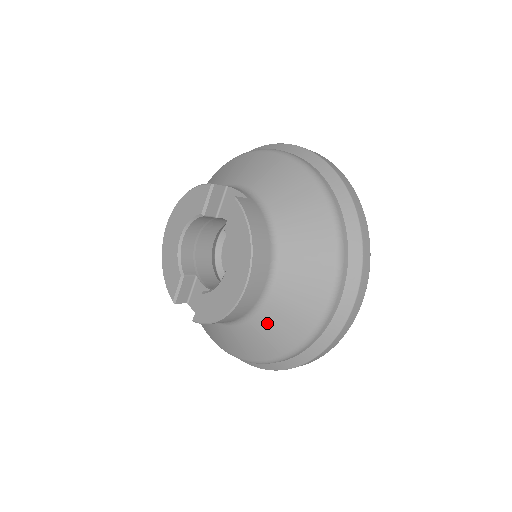
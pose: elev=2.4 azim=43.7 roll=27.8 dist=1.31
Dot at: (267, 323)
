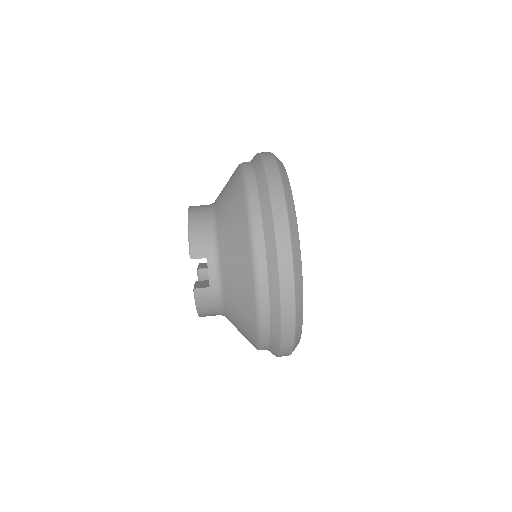
Dot at: occluded
